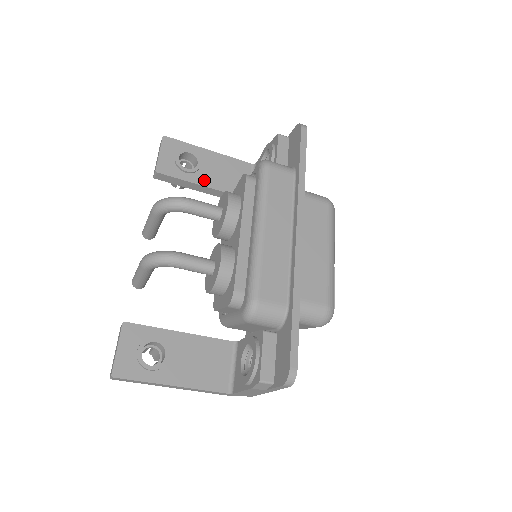
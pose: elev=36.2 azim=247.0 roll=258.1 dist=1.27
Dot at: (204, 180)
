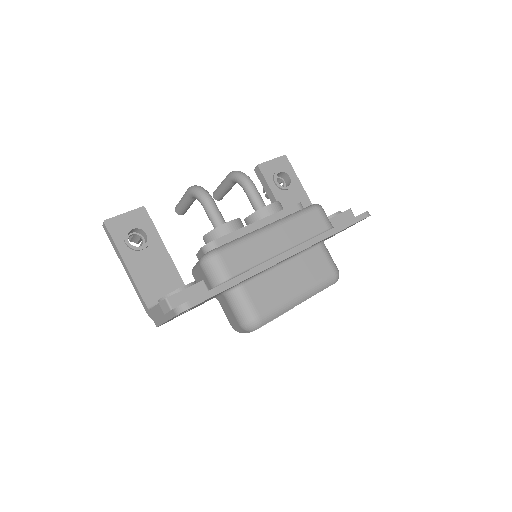
Dot at: (281, 198)
